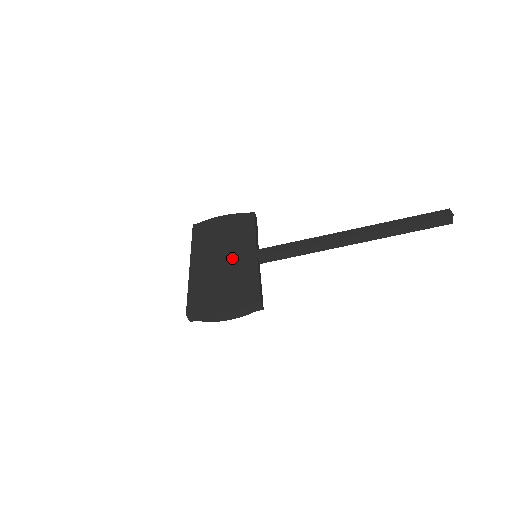
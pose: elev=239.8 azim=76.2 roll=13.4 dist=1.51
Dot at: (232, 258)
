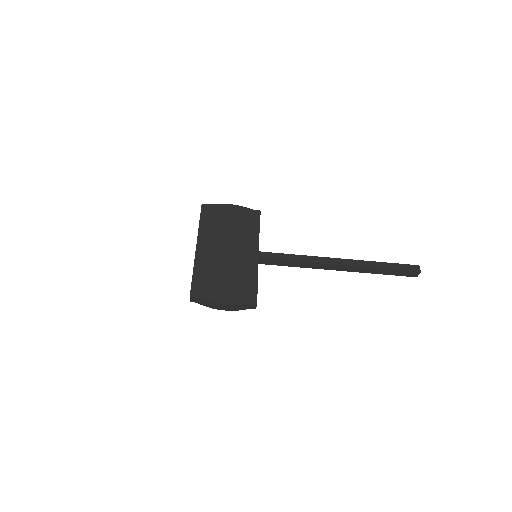
Dot at: (236, 253)
